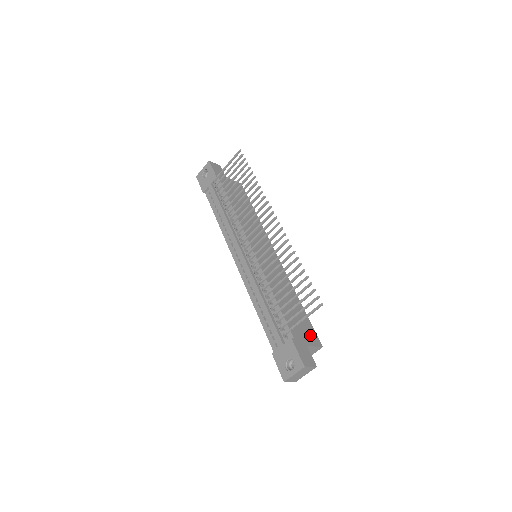
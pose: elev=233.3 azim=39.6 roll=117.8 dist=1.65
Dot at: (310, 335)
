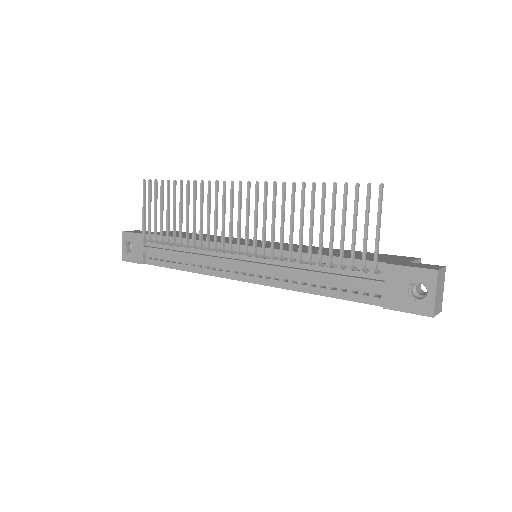
Dot at: (396, 258)
